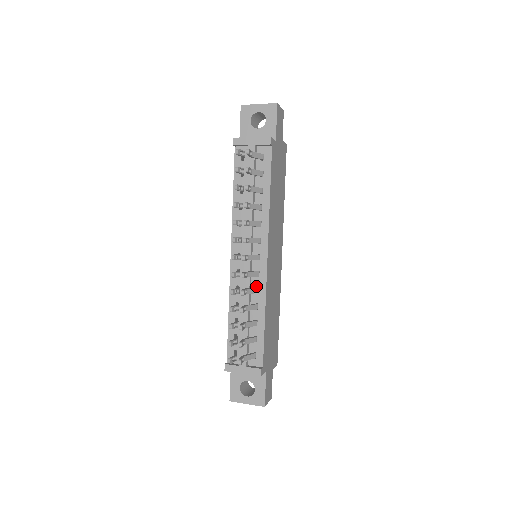
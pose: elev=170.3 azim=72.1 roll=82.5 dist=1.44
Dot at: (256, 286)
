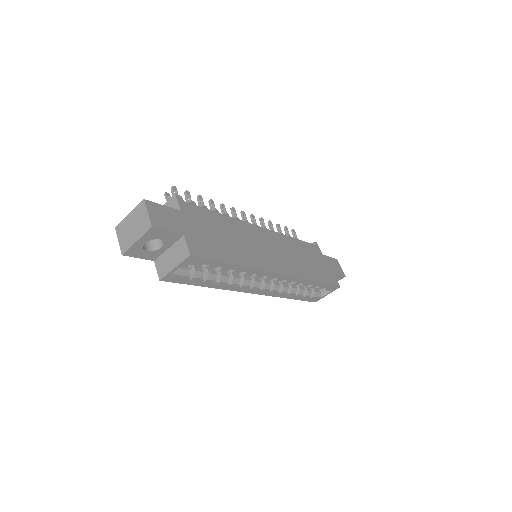
Dot at: occluded
